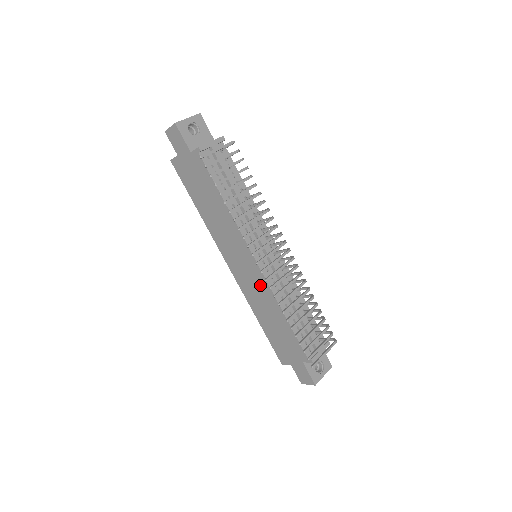
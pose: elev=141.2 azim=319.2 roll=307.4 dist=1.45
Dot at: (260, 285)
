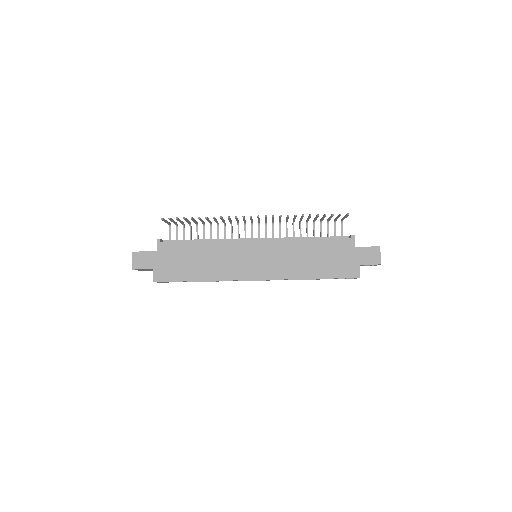
Dot at: (277, 250)
